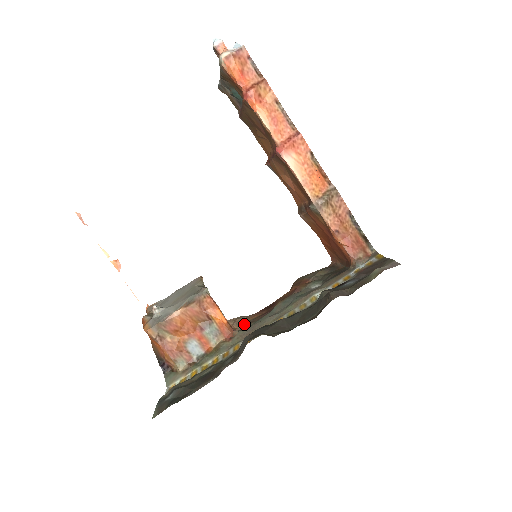
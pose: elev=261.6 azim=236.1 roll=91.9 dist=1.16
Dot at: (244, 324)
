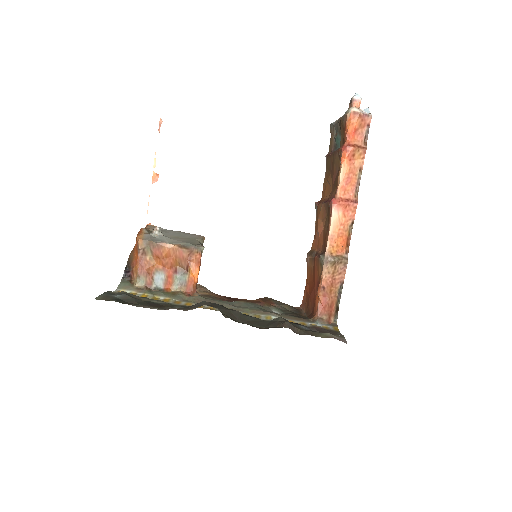
Dot at: (205, 294)
